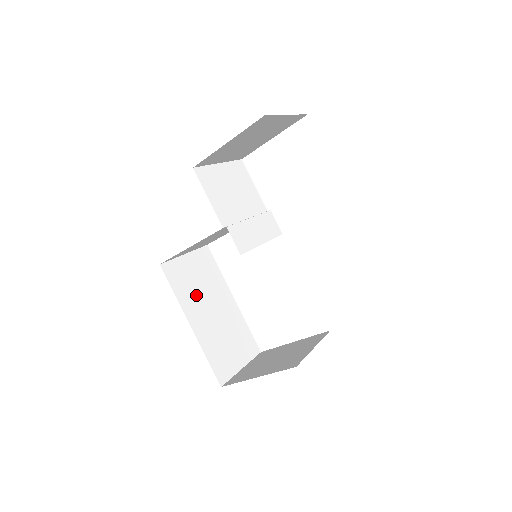
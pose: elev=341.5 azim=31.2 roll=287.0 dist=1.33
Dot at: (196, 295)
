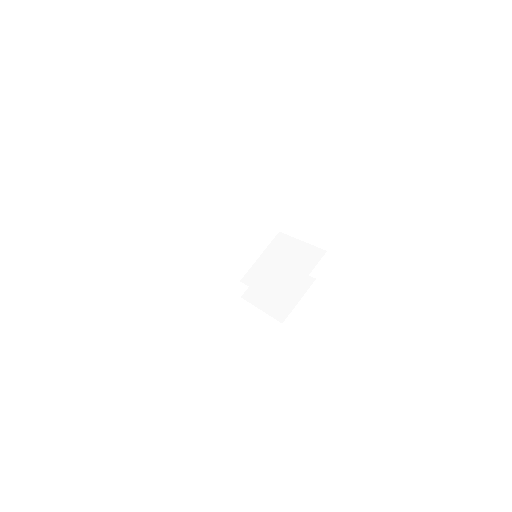
Dot at: occluded
